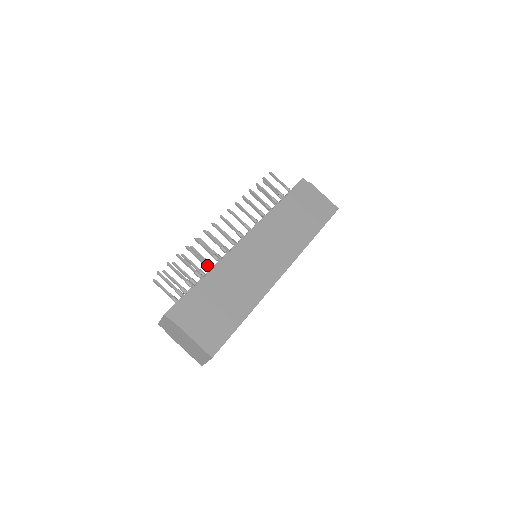
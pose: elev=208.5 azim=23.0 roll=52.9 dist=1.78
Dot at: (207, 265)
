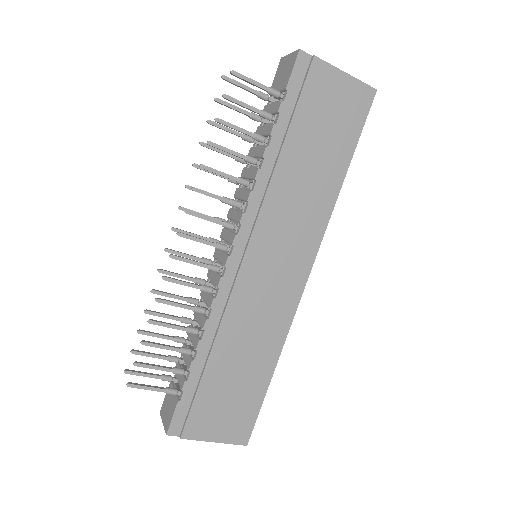
Dot at: (192, 332)
